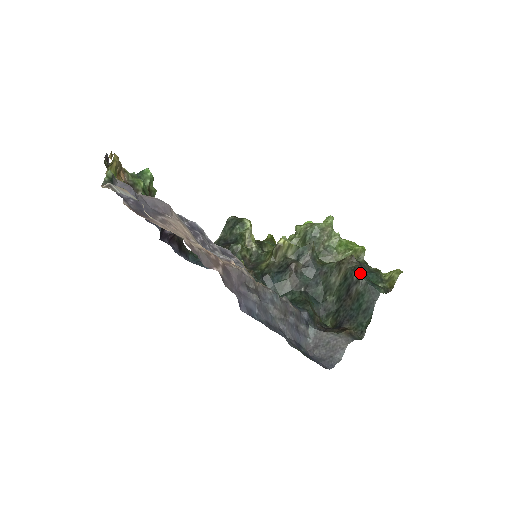
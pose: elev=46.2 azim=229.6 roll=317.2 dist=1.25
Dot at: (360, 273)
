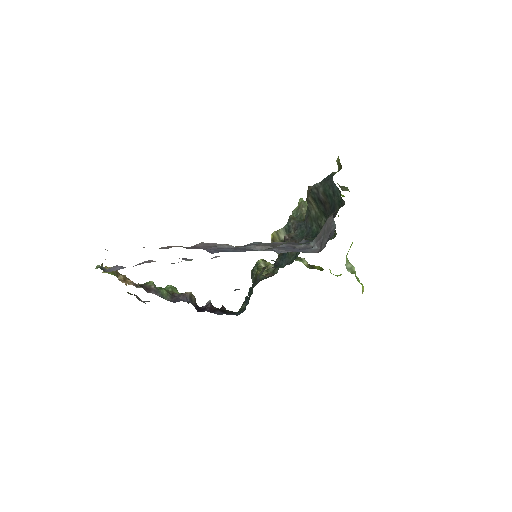
Dot at: (315, 185)
